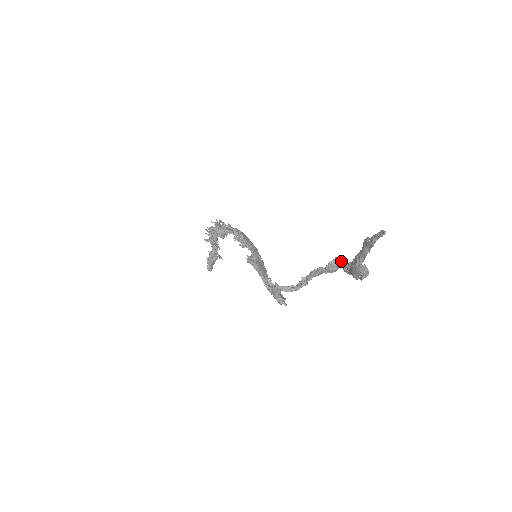
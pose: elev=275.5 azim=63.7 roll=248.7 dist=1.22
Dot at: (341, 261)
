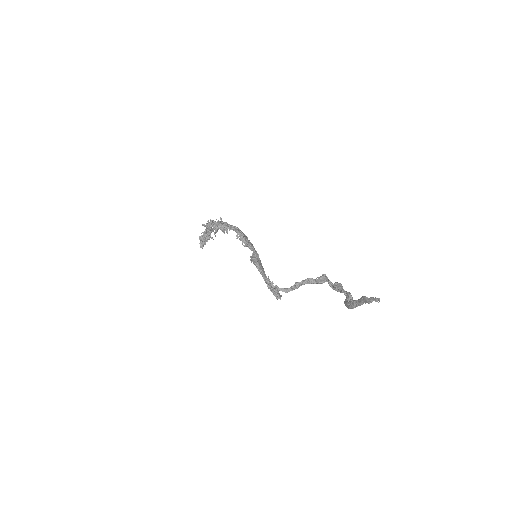
Dot at: occluded
